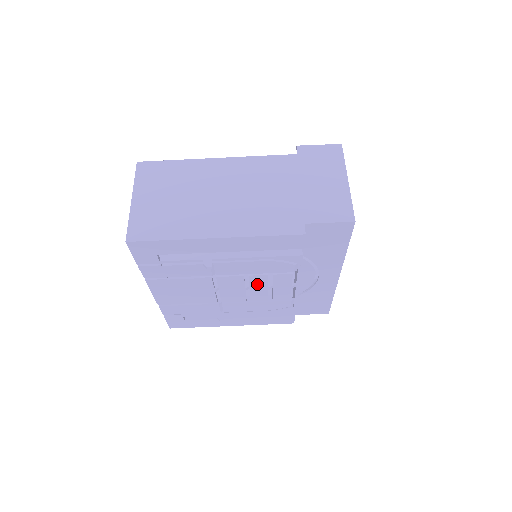
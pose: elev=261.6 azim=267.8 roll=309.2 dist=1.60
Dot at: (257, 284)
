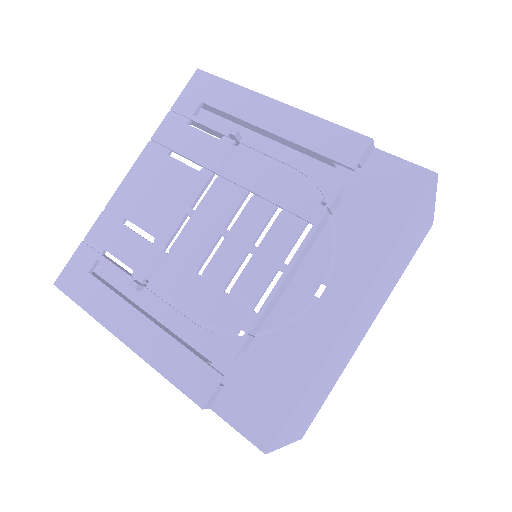
Dot at: (245, 227)
